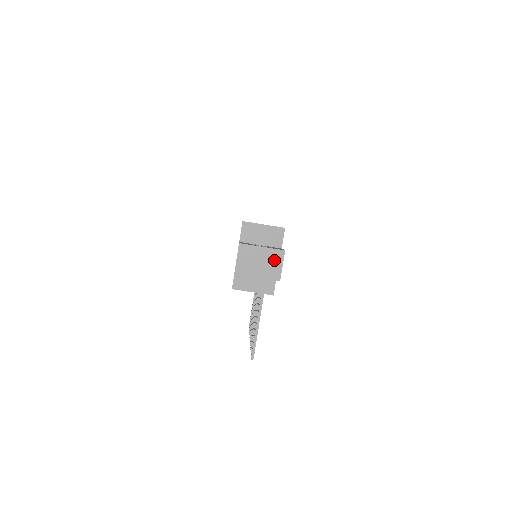
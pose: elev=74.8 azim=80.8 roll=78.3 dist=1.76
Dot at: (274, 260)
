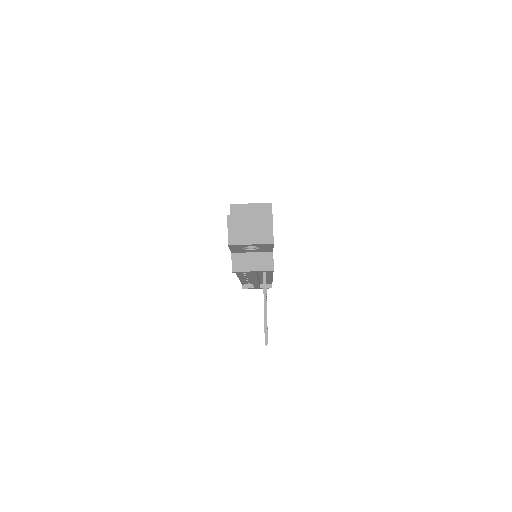
Dot at: (264, 225)
